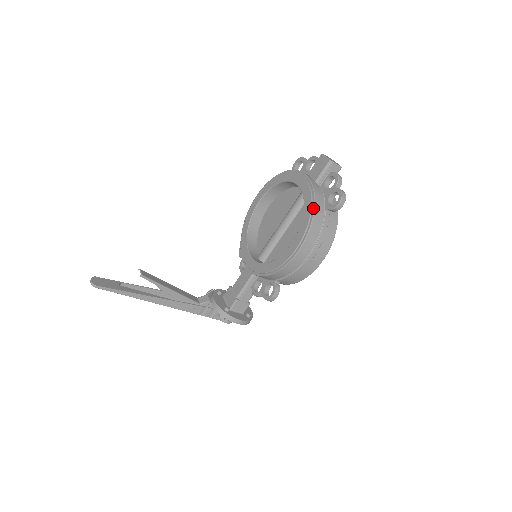
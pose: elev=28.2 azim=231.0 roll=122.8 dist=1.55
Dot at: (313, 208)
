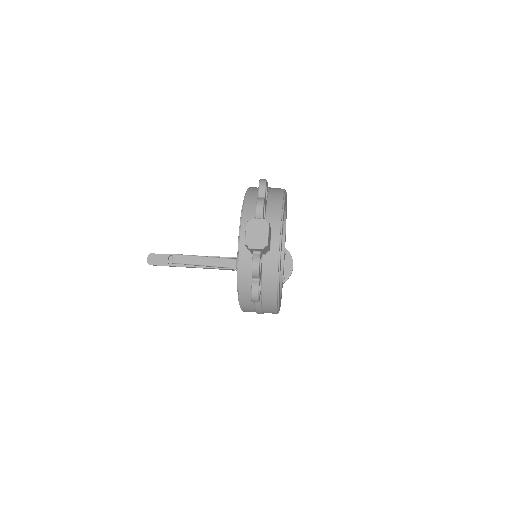
Dot at: (238, 289)
